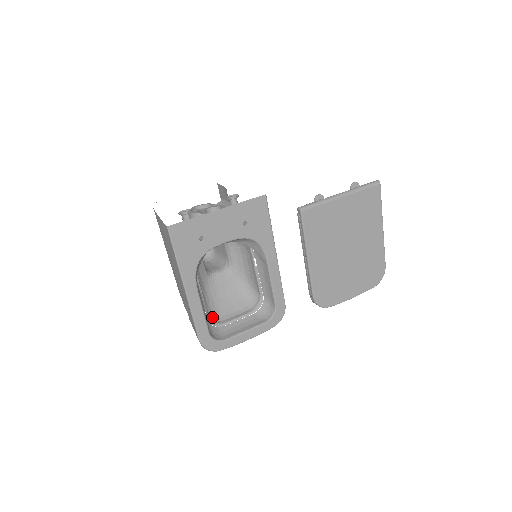
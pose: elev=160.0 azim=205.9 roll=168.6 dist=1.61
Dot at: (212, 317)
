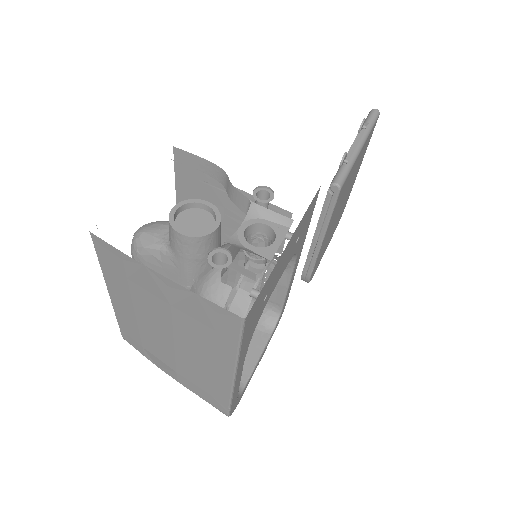
Dot at: occluded
